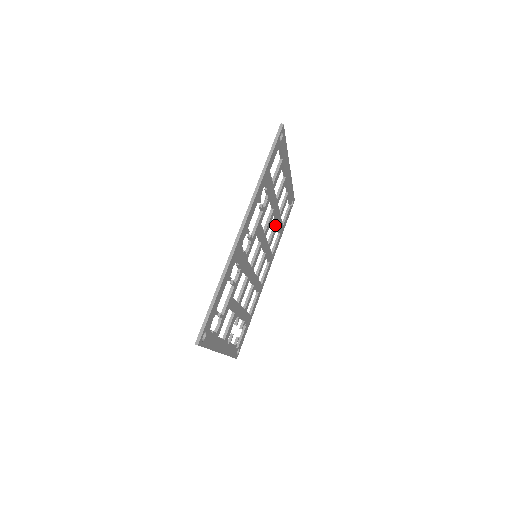
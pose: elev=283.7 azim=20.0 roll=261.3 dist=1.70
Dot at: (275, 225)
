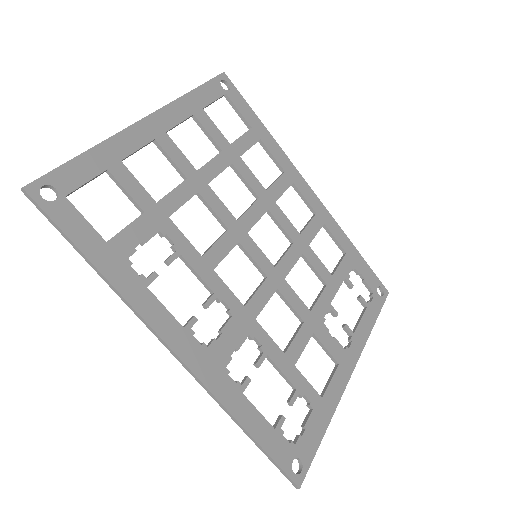
Dot at: (235, 170)
